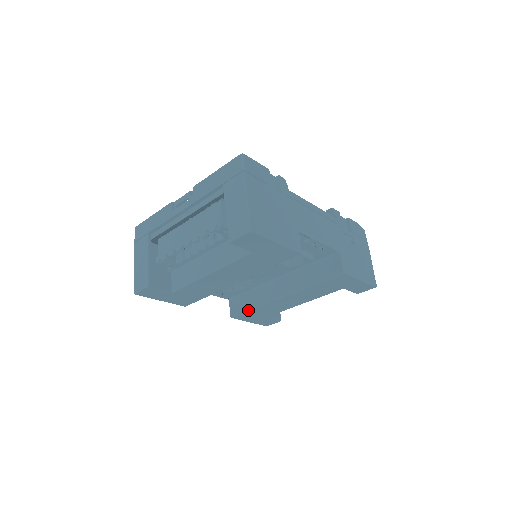
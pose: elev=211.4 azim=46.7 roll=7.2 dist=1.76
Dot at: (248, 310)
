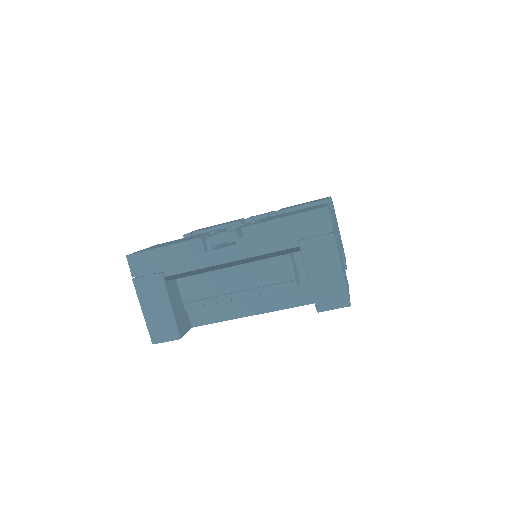
Dot at: occluded
